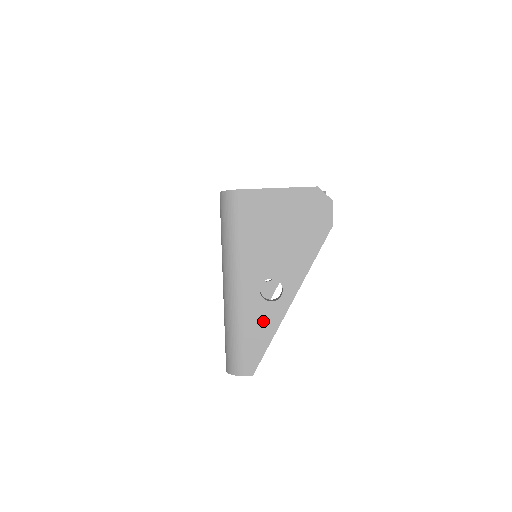
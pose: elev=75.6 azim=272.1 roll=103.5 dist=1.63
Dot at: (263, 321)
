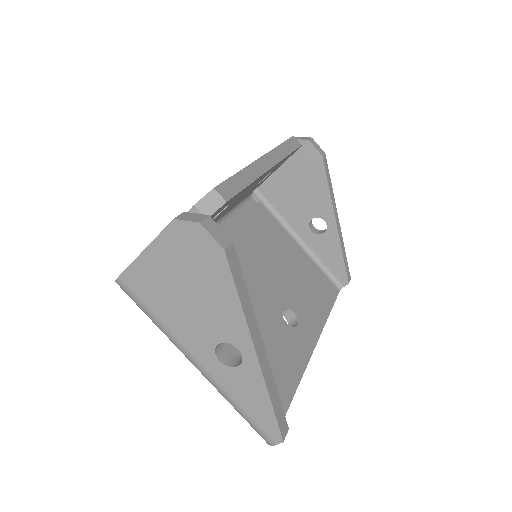
Dot at: (248, 388)
